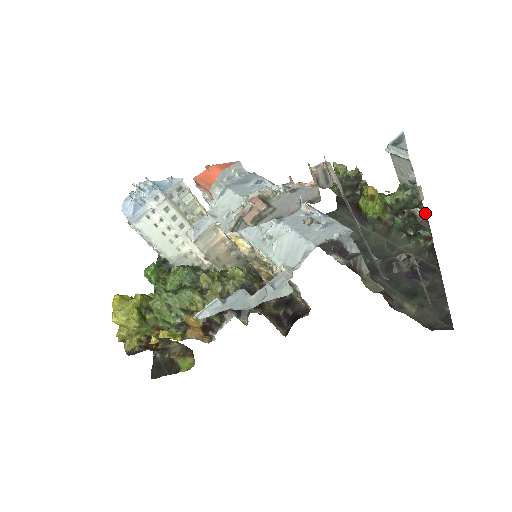
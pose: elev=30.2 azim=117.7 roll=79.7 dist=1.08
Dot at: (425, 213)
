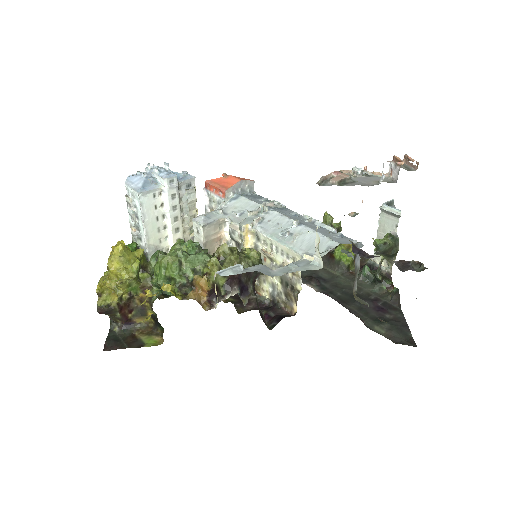
Dot at: (391, 267)
